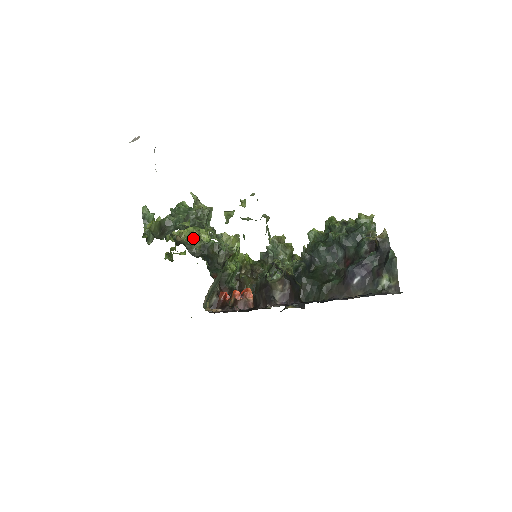
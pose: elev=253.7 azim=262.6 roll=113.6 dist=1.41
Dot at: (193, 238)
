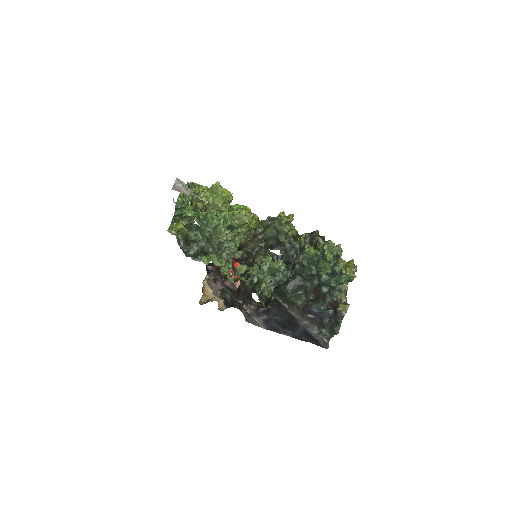
Dot at: occluded
